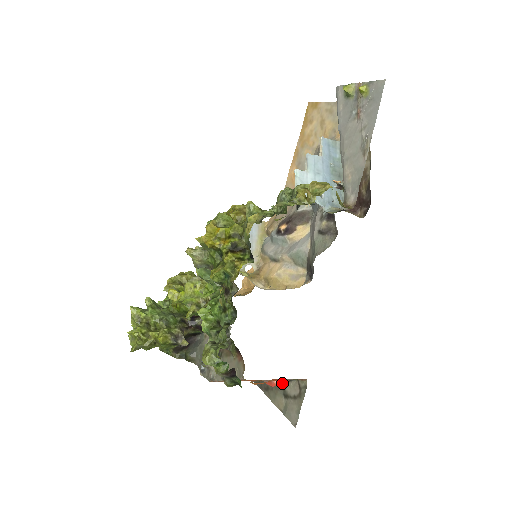
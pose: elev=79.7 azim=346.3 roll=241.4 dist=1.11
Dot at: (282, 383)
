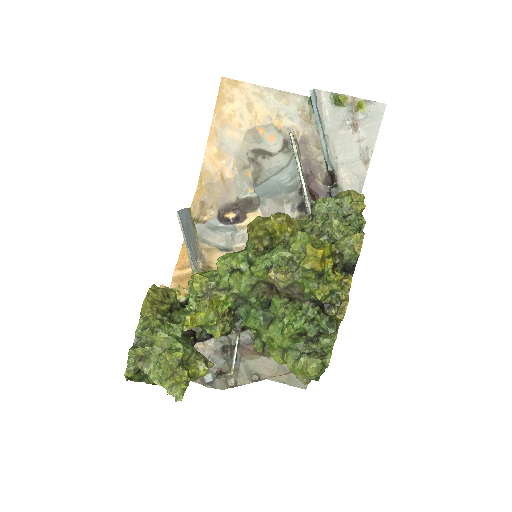
Dot at: occluded
